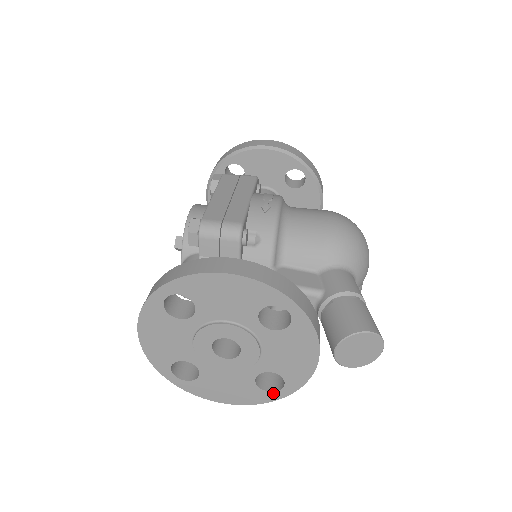
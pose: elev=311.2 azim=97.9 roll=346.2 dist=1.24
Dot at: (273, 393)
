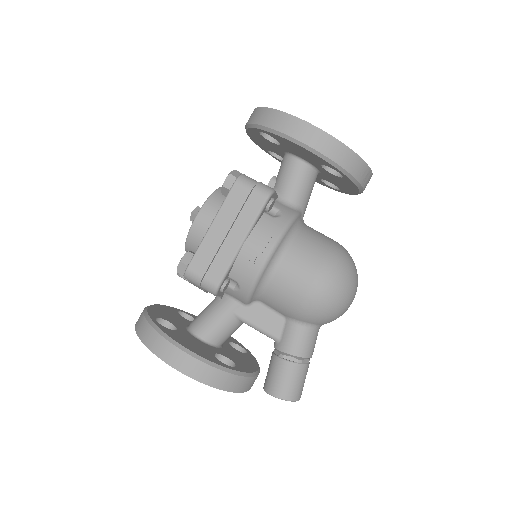
Dot at: occluded
